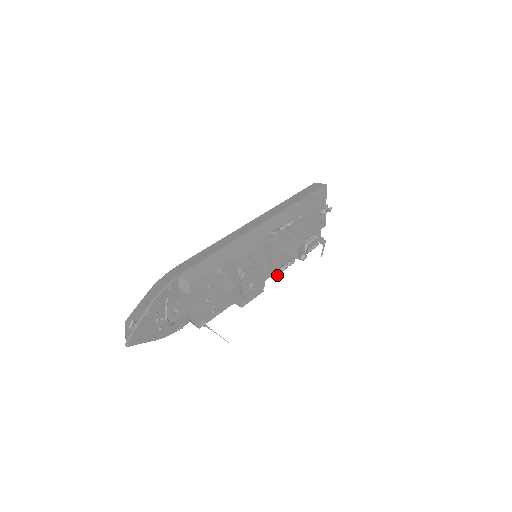
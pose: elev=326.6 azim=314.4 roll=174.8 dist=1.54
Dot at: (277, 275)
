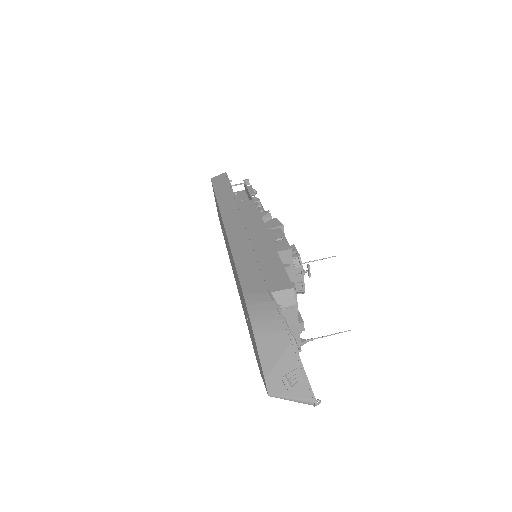
Dot at: occluded
